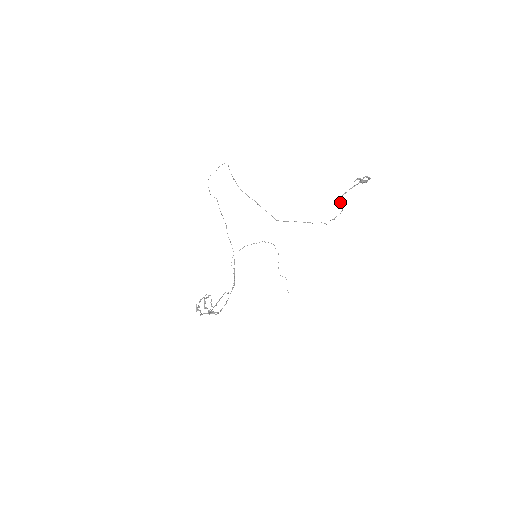
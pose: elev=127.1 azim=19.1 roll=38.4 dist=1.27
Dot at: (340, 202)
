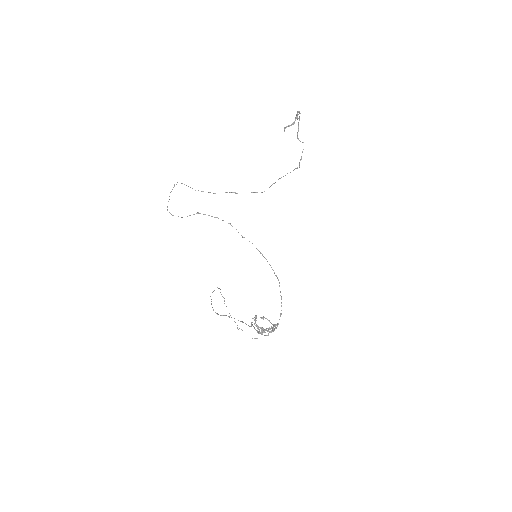
Dot at: (298, 138)
